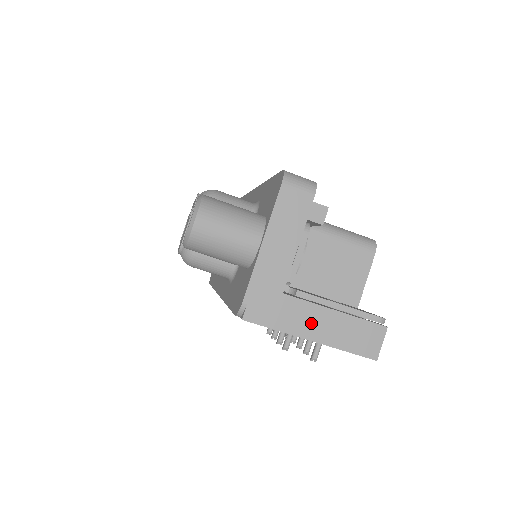
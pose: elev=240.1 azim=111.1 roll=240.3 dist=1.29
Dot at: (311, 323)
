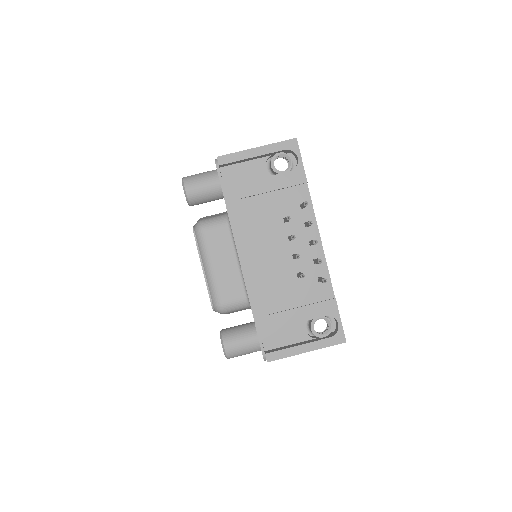
Dot at: occluded
